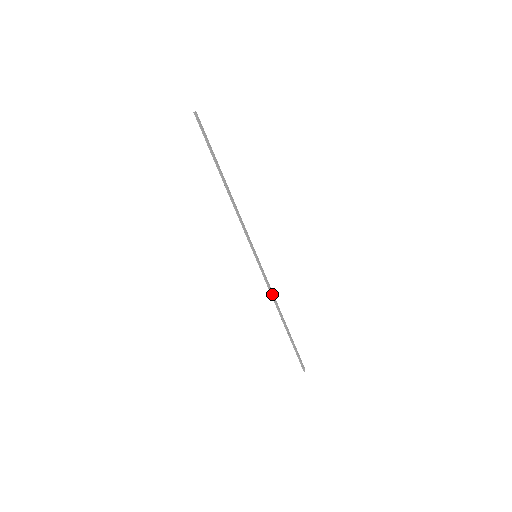
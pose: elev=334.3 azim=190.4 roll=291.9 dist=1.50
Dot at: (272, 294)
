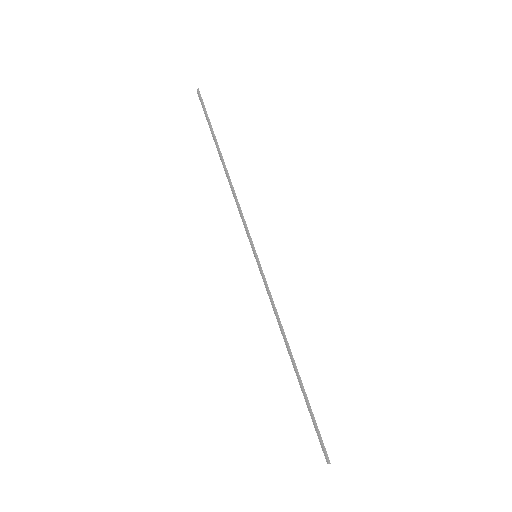
Dot at: (277, 313)
